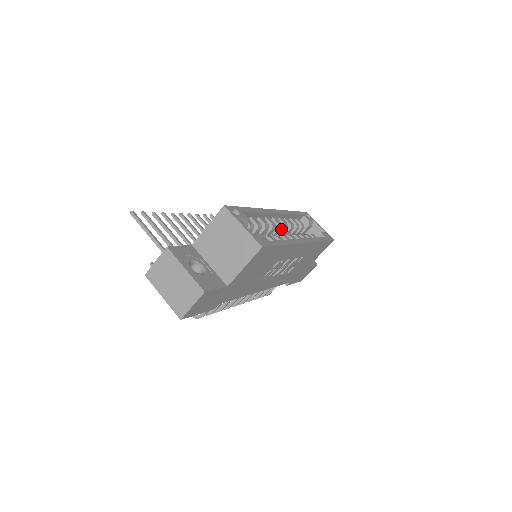
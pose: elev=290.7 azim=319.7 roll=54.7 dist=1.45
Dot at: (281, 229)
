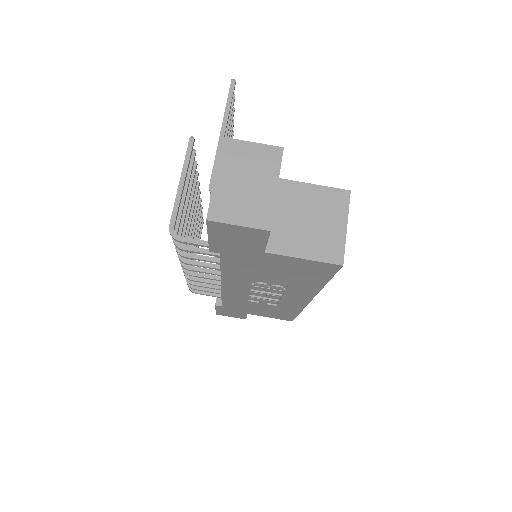
Dot at: occluded
